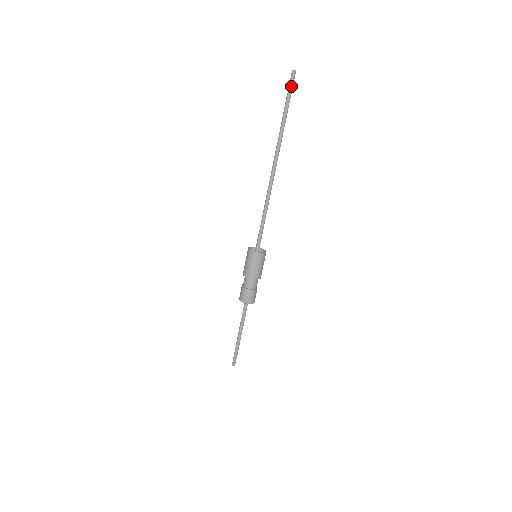
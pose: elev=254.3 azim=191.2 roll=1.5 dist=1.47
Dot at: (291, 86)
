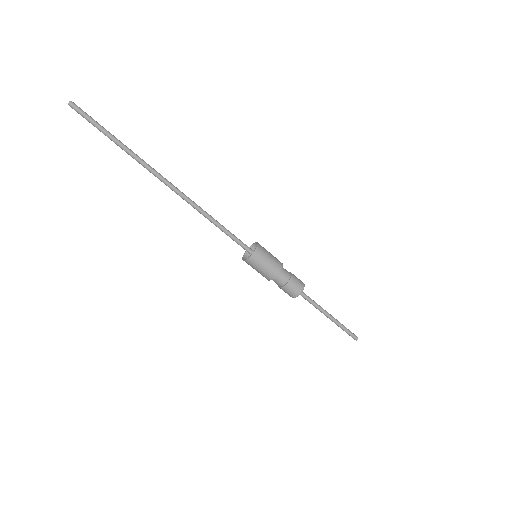
Dot at: (87, 115)
